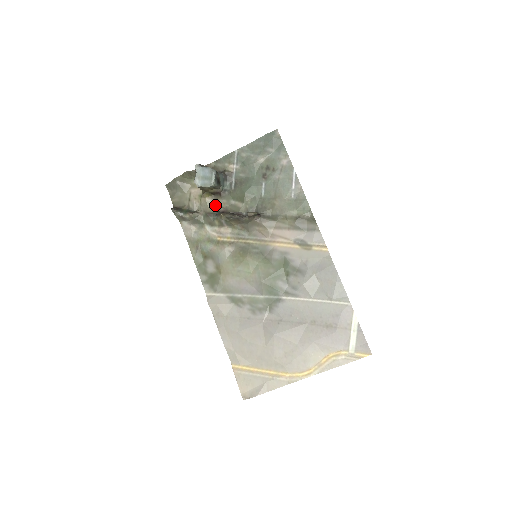
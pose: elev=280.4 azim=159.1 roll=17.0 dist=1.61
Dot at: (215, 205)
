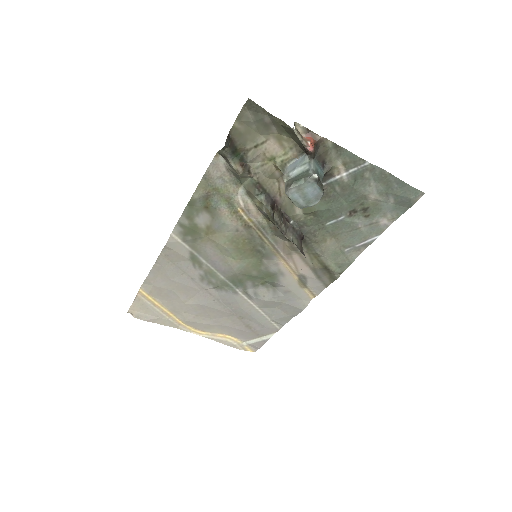
Dot at: (276, 184)
